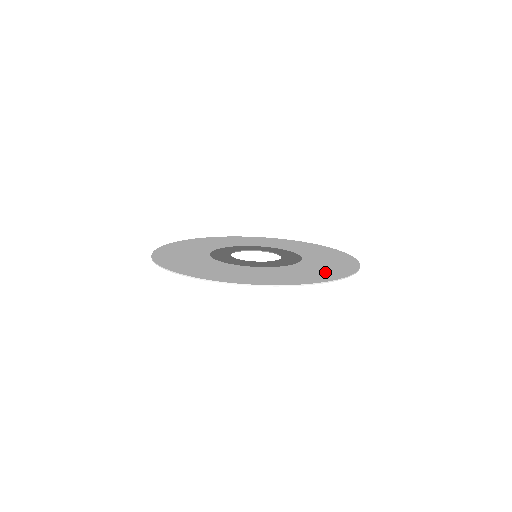
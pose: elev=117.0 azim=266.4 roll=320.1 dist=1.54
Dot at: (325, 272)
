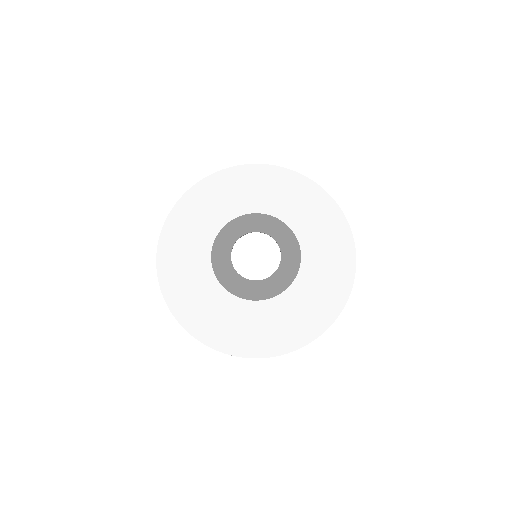
Dot at: (315, 312)
